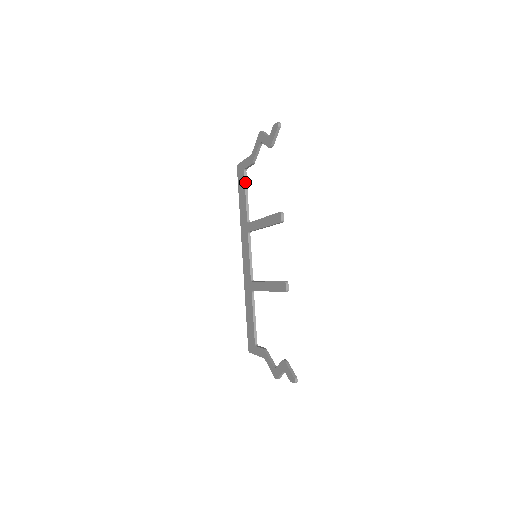
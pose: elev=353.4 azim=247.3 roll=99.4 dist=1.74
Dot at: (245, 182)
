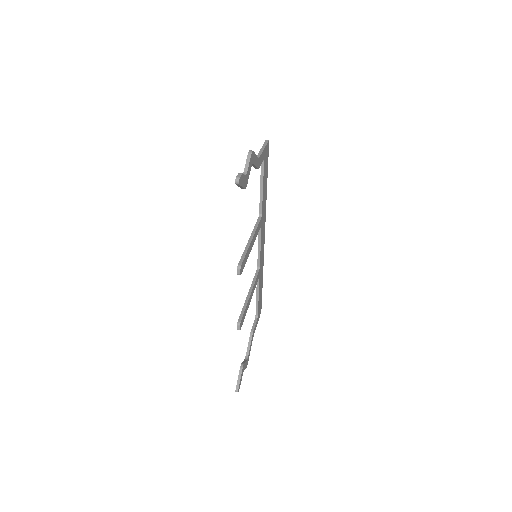
Dot at: (261, 173)
